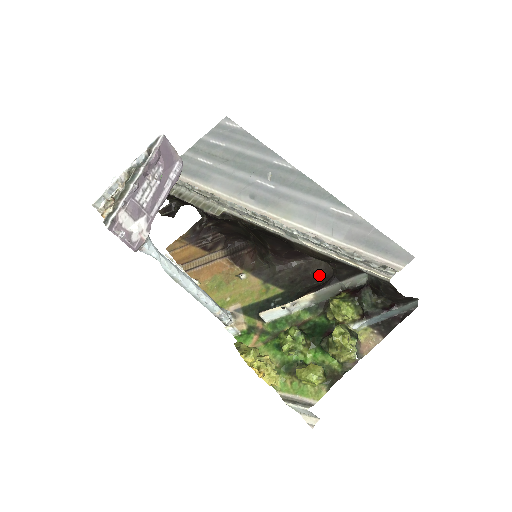
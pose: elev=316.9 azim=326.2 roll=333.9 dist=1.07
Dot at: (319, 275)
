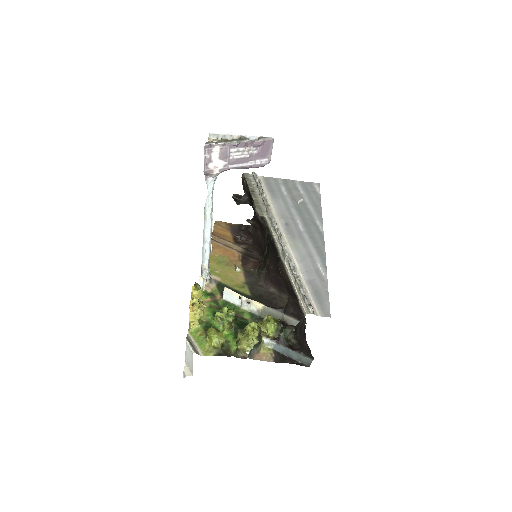
Dot at: (278, 307)
